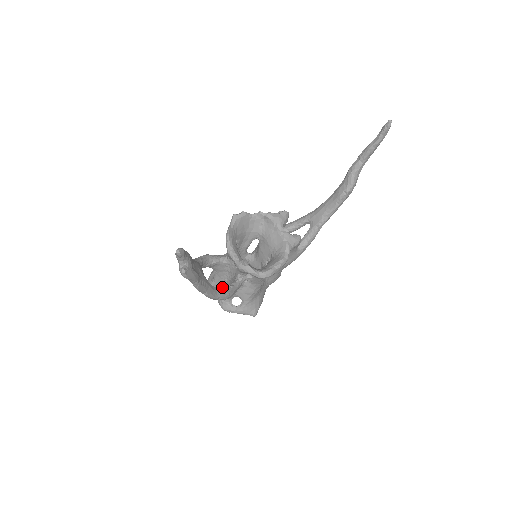
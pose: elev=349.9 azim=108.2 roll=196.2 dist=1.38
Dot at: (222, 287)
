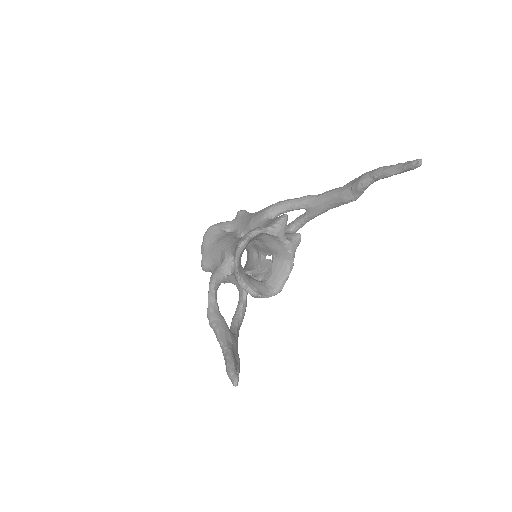
Dot at: occluded
